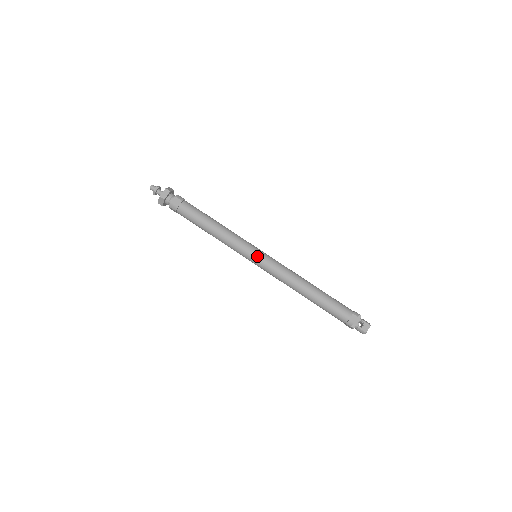
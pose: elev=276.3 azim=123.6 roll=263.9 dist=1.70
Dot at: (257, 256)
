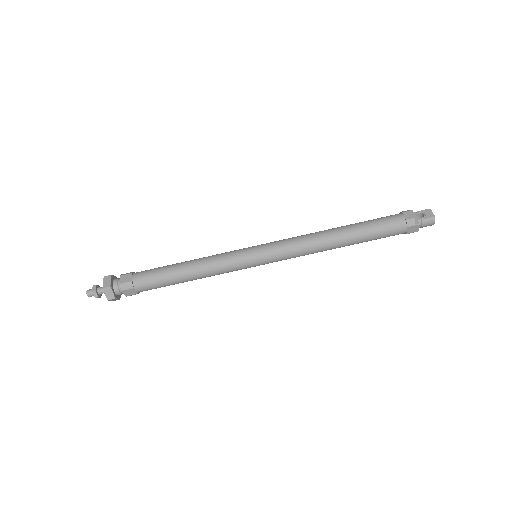
Dot at: (256, 250)
